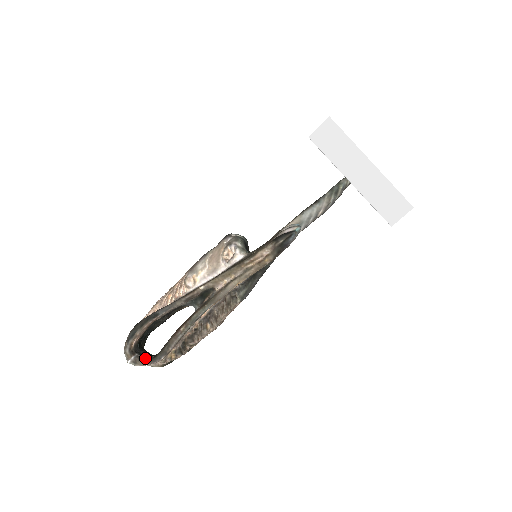
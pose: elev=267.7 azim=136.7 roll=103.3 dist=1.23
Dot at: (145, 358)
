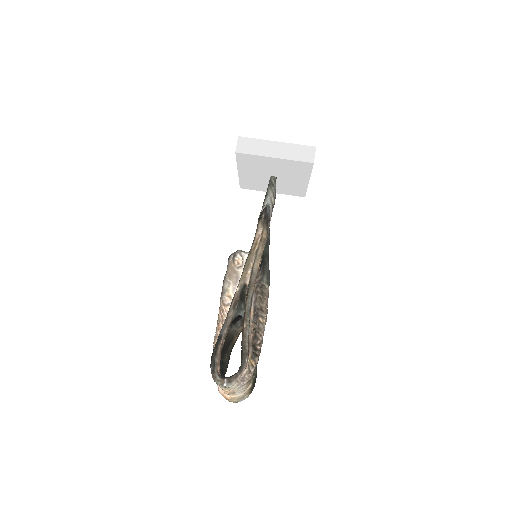
Dot at: (234, 374)
